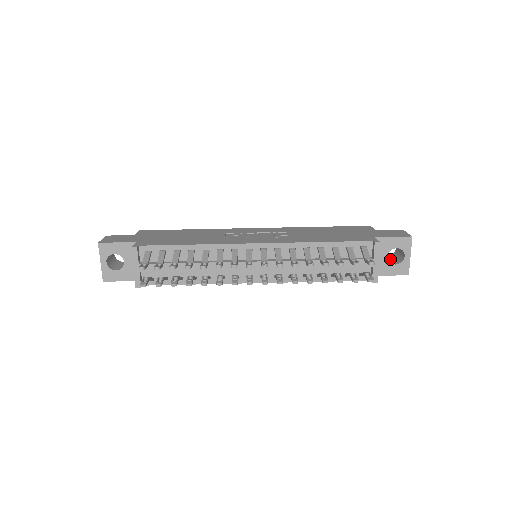
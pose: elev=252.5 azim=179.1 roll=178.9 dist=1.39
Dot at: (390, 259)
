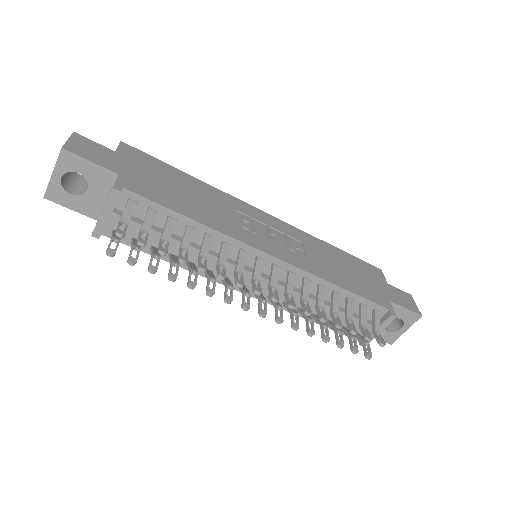
Dot at: occluded
